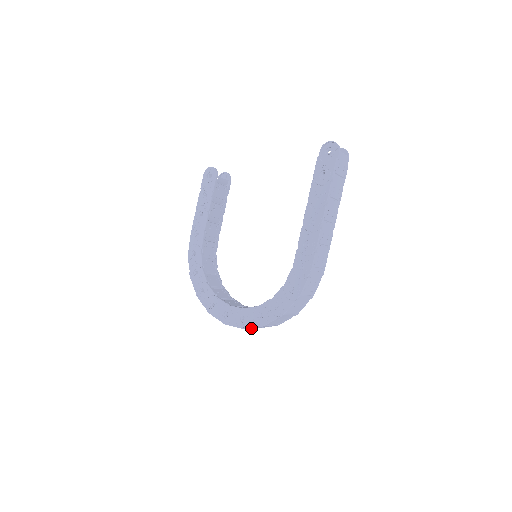
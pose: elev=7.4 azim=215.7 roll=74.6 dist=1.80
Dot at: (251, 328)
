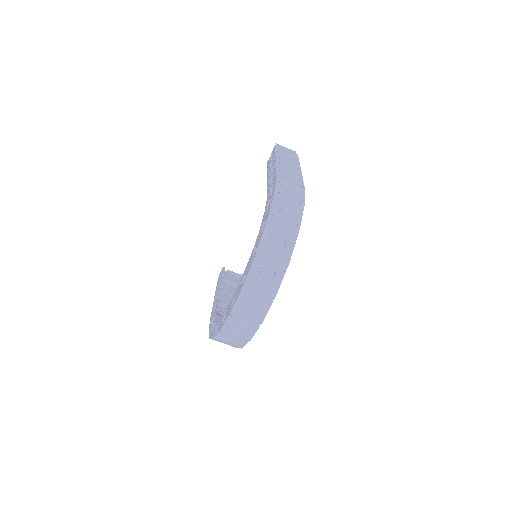
Dot at: (261, 288)
